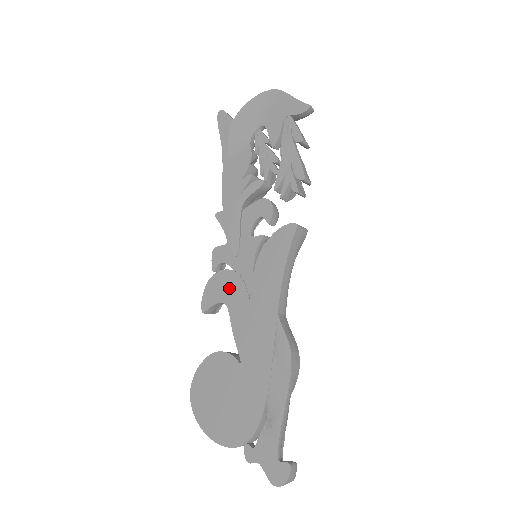
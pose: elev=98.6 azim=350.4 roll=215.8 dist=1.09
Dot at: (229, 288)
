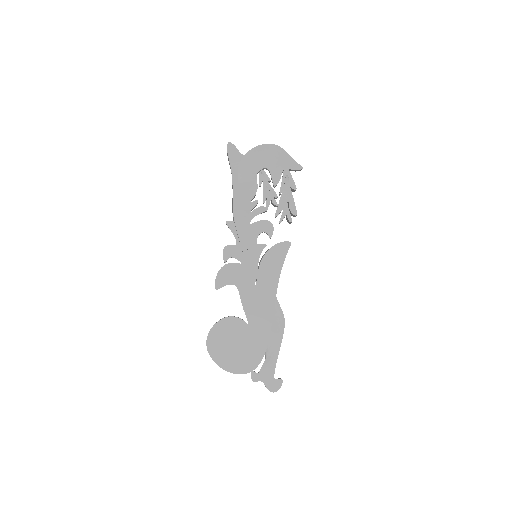
Dot at: (239, 276)
